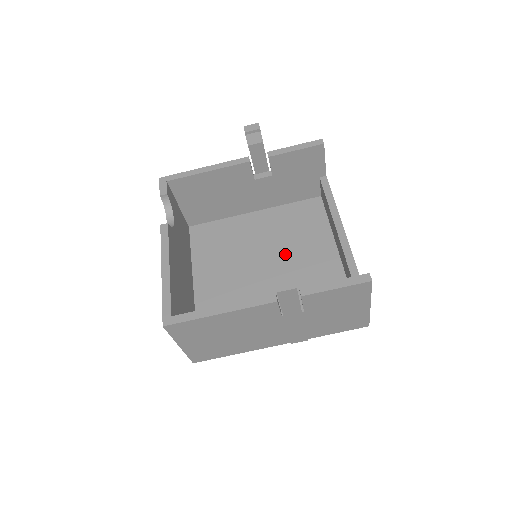
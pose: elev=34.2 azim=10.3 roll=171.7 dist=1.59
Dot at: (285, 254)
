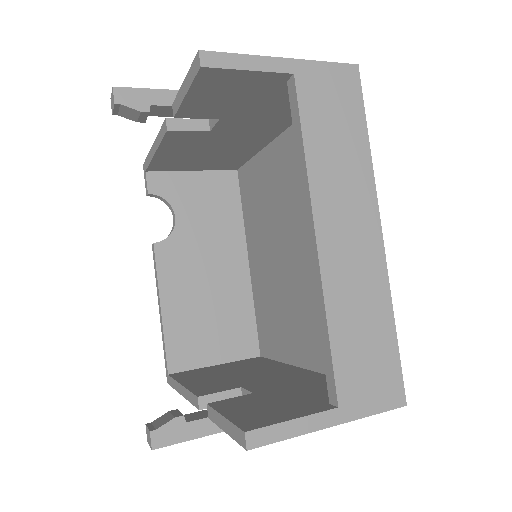
Dot at: (305, 231)
